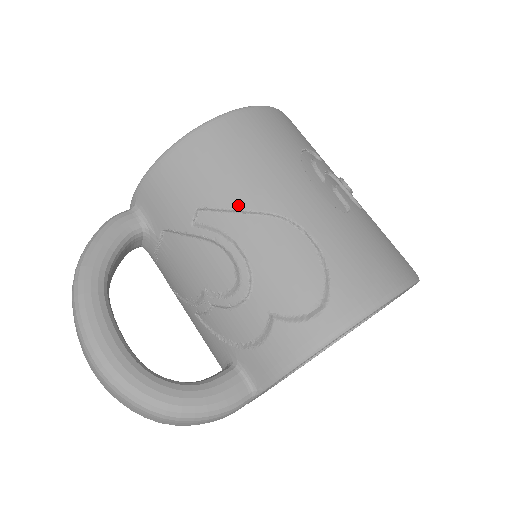
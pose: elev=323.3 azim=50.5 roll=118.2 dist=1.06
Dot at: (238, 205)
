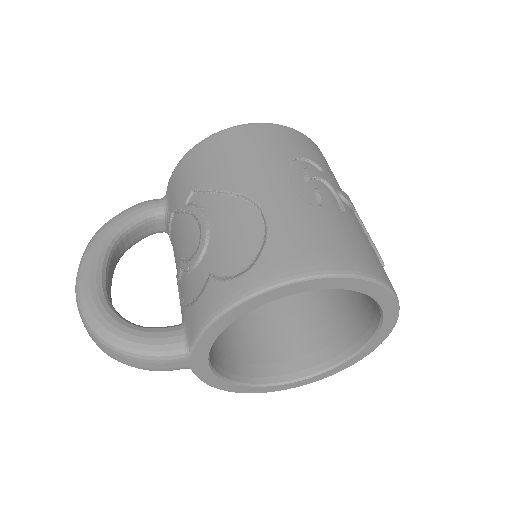
Dot at: (218, 187)
